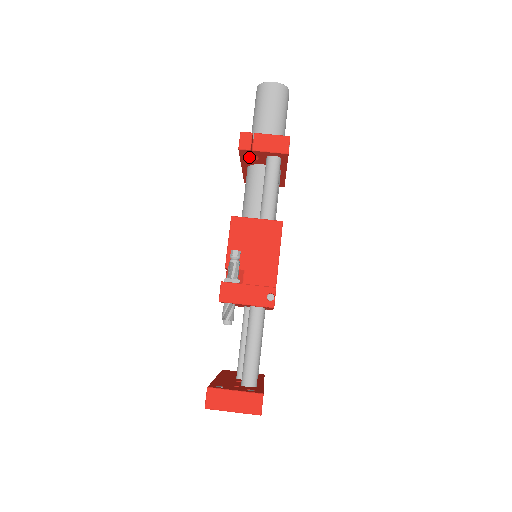
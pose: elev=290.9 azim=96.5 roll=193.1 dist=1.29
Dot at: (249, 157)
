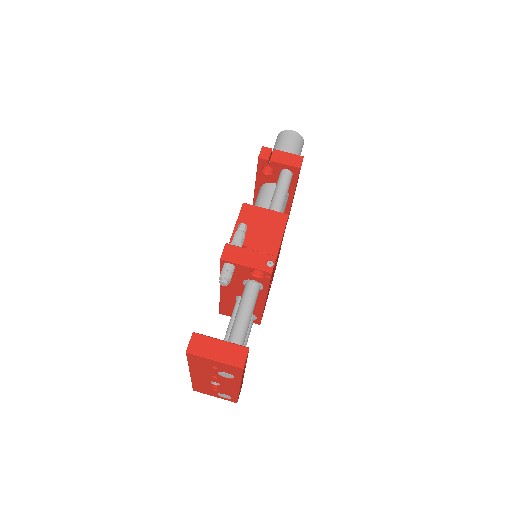
Dot at: (265, 172)
